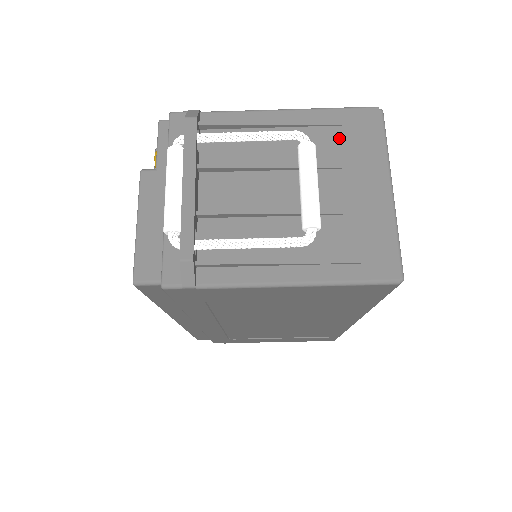
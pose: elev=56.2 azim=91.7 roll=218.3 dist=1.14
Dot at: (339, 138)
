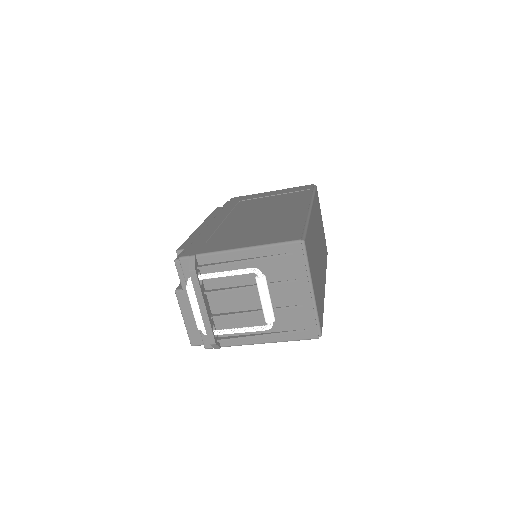
Dot at: (279, 265)
